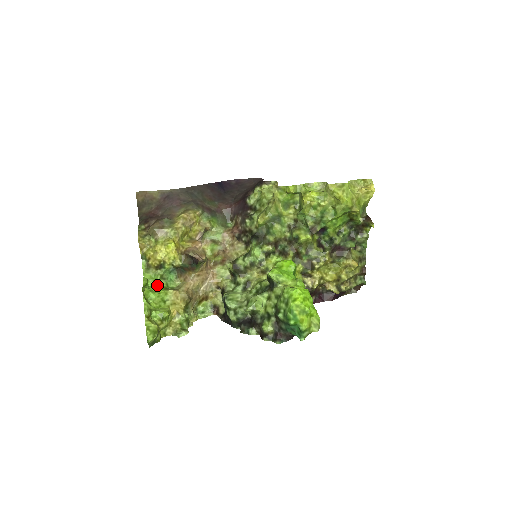
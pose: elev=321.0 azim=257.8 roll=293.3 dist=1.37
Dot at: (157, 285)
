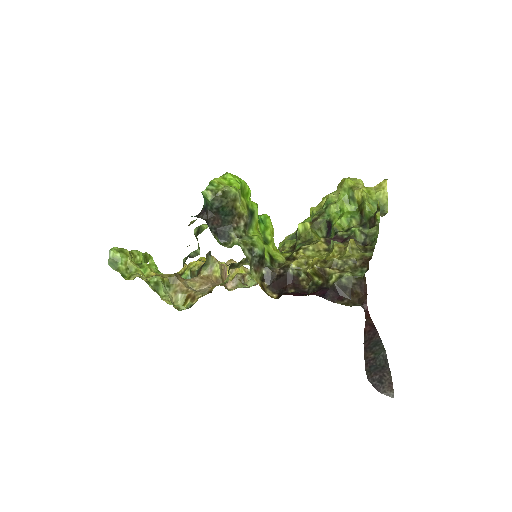
Dot at: occluded
